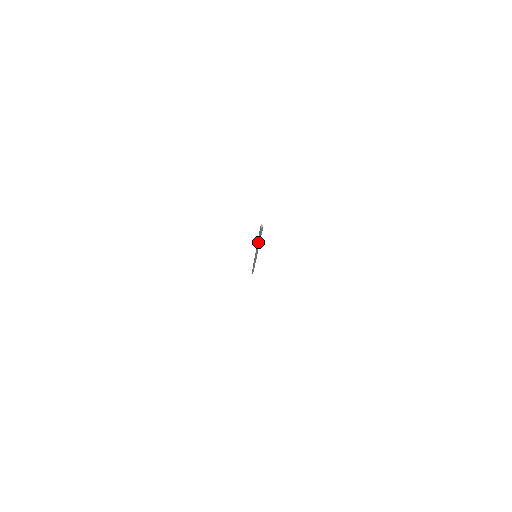
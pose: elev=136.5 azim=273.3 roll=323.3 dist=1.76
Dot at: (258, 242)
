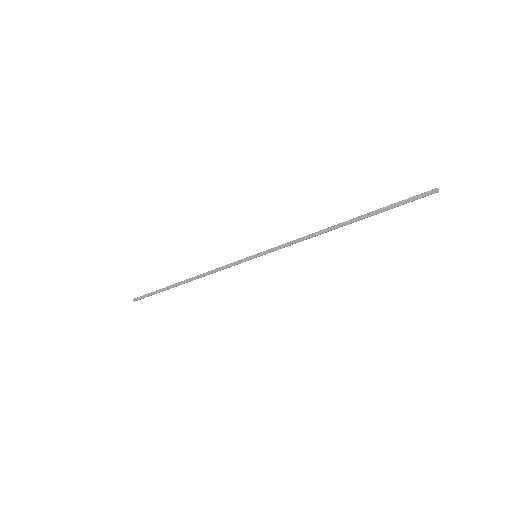
Dot at: (352, 222)
